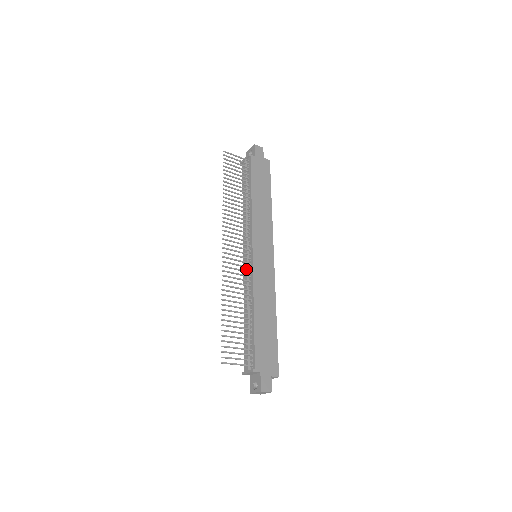
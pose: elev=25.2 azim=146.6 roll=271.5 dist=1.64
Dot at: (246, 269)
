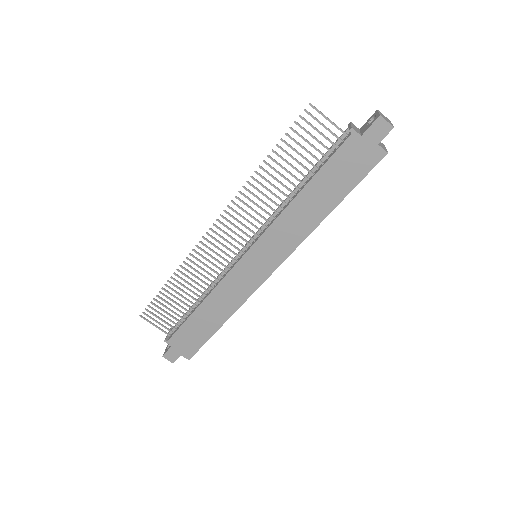
Dot at: (231, 261)
